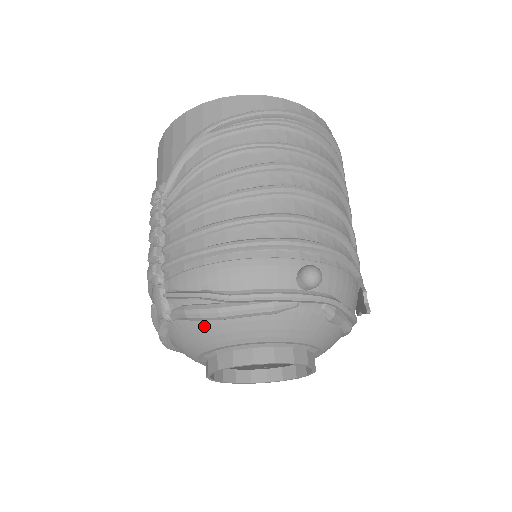
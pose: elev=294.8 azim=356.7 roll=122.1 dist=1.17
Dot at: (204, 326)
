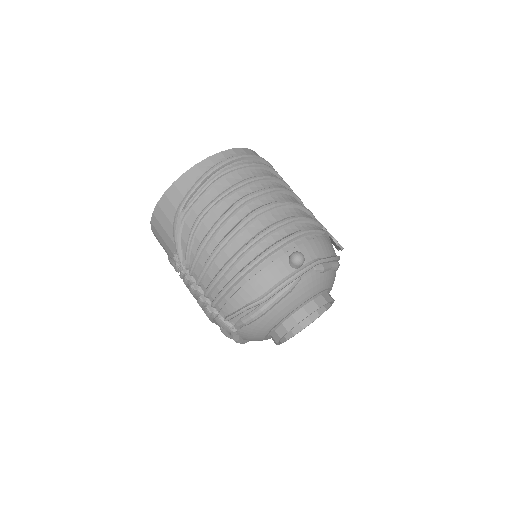
Dot at: (258, 322)
